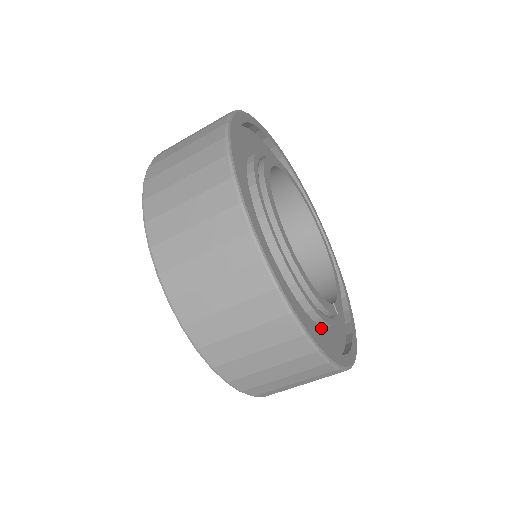
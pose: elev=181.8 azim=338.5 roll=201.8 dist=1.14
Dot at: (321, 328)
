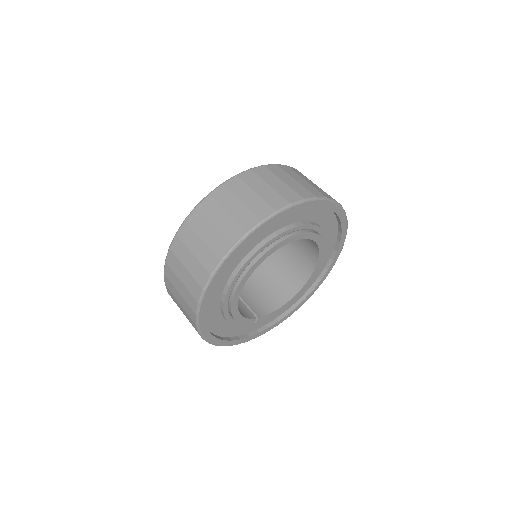
Dot at: occluded
